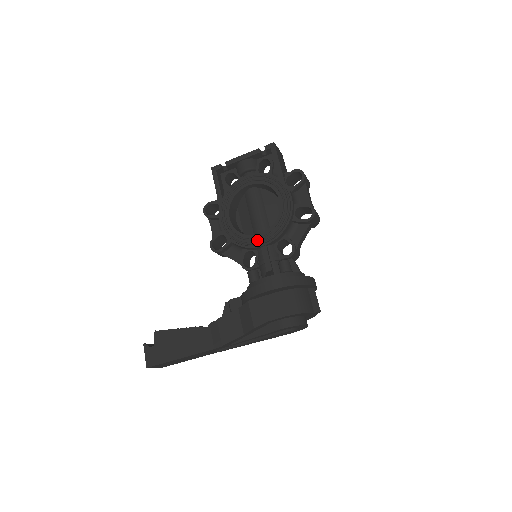
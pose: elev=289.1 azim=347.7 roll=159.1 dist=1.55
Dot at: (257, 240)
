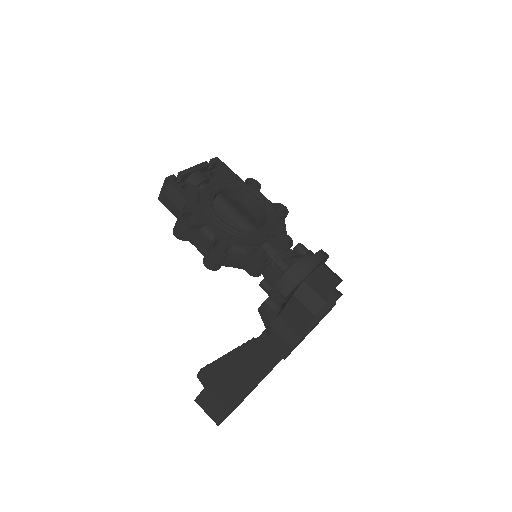
Dot at: (263, 233)
